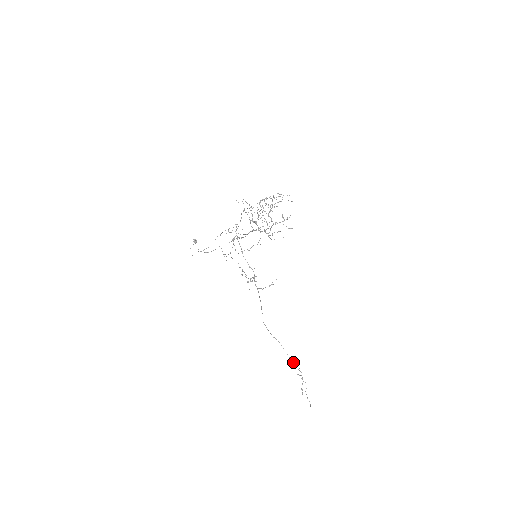
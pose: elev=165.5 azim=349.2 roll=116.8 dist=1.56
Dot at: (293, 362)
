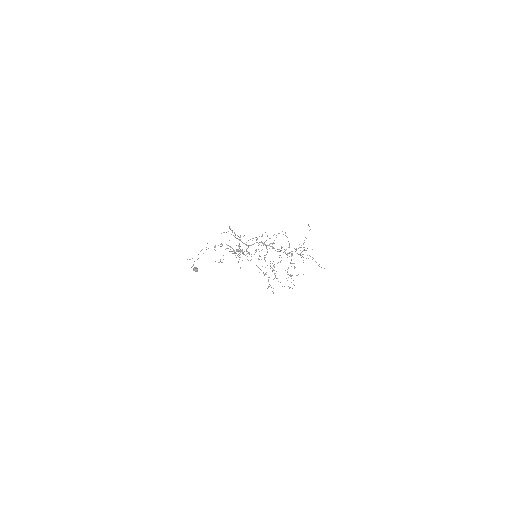
Dot at: occluded
